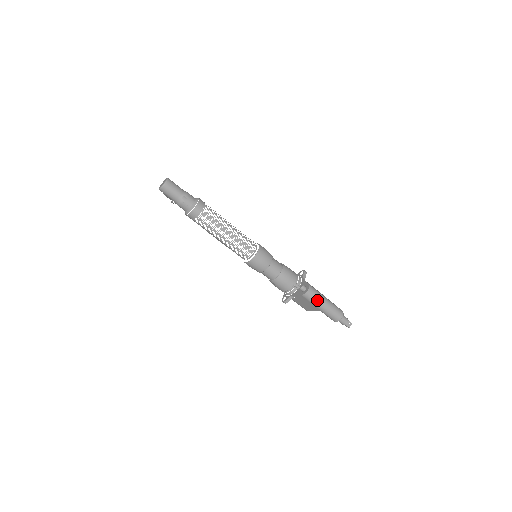
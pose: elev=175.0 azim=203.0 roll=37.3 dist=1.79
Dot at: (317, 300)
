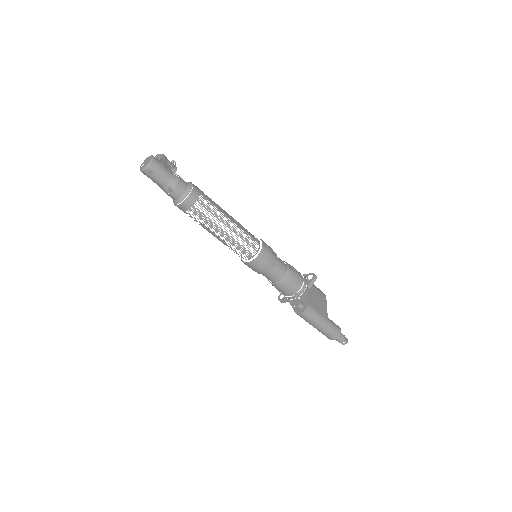
Dot at: (311, 322)
